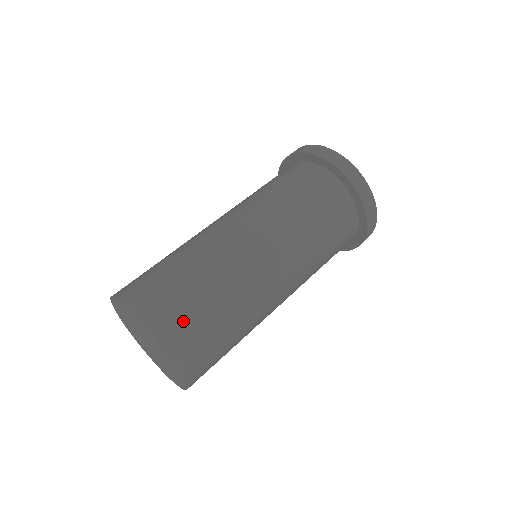
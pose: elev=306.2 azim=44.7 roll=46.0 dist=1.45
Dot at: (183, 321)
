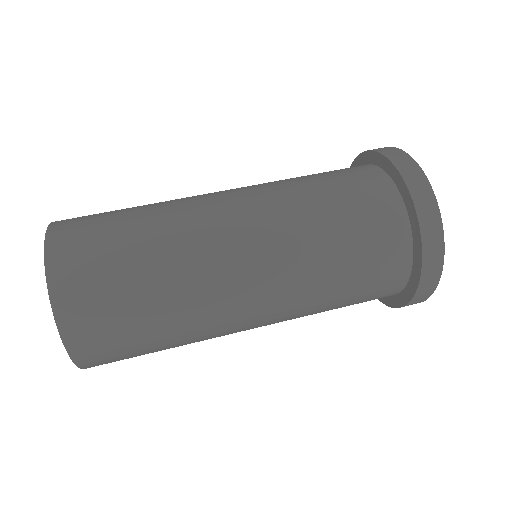
Dot at: (103, 327)
